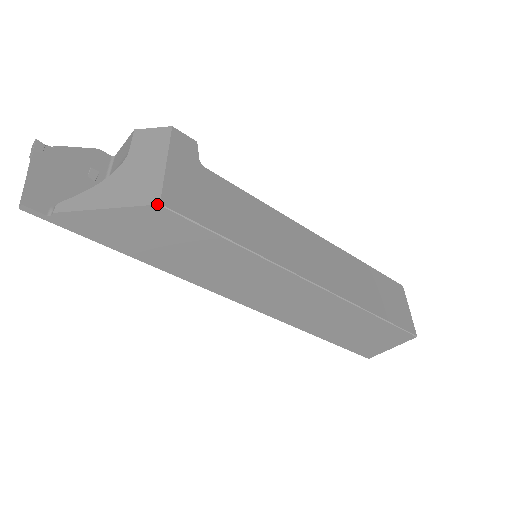
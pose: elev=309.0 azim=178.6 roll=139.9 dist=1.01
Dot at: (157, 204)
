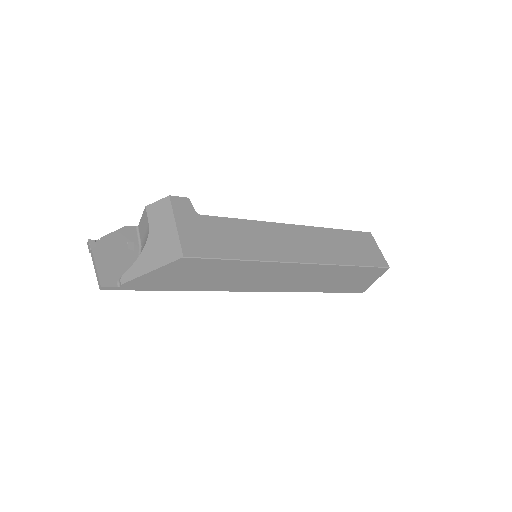
Dot at: (182, 257)
